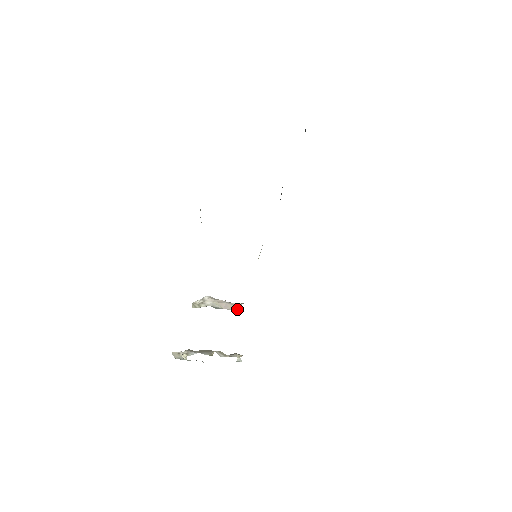
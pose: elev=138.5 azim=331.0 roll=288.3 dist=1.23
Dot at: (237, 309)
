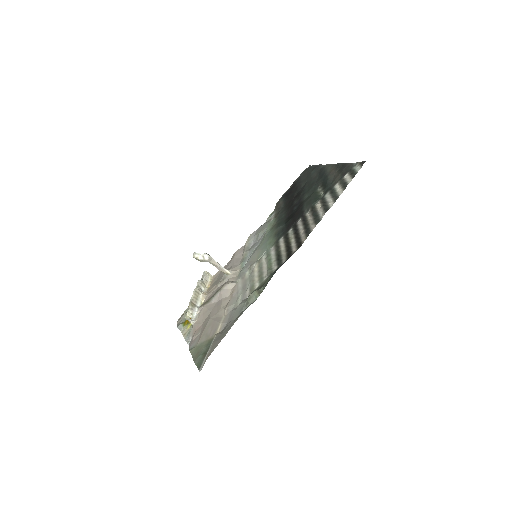
Dot at: (226, 275)
